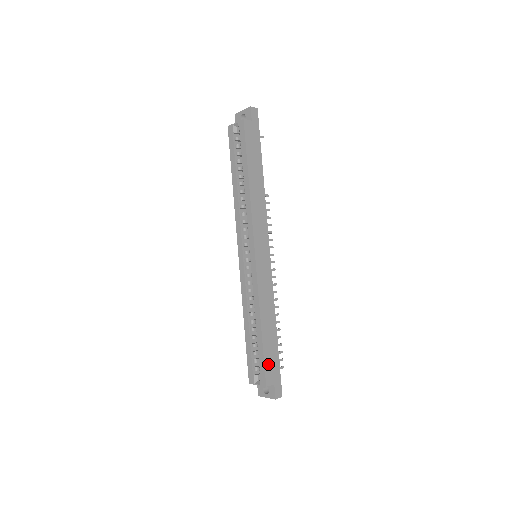
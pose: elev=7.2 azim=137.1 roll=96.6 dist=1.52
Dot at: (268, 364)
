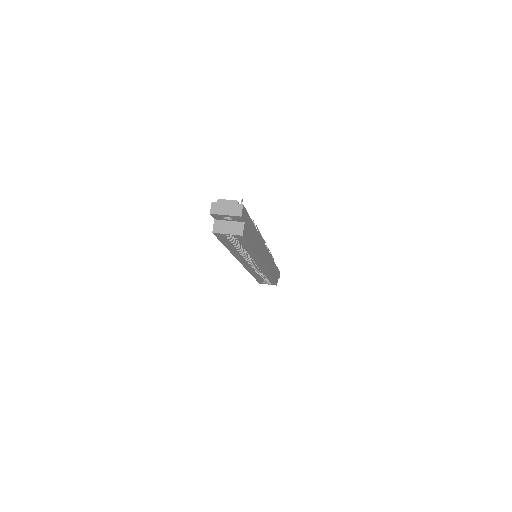
Dot at: (276, 279)
